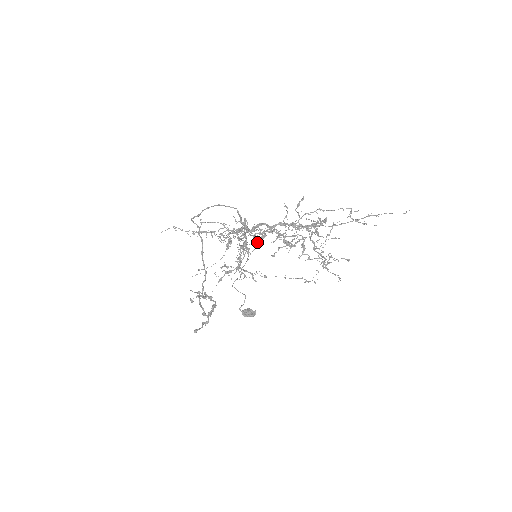
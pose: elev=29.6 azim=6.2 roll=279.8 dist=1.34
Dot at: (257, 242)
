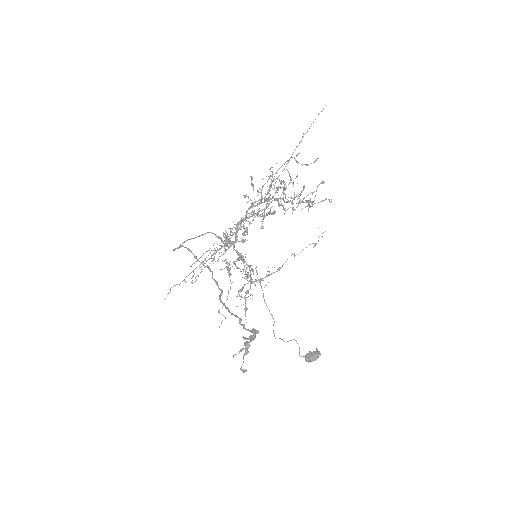
Dot at: occluded
